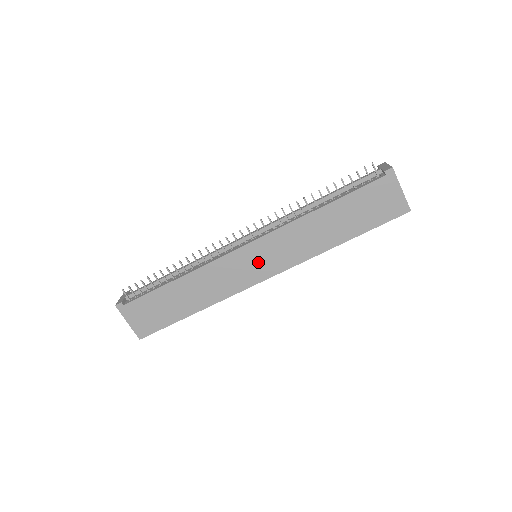
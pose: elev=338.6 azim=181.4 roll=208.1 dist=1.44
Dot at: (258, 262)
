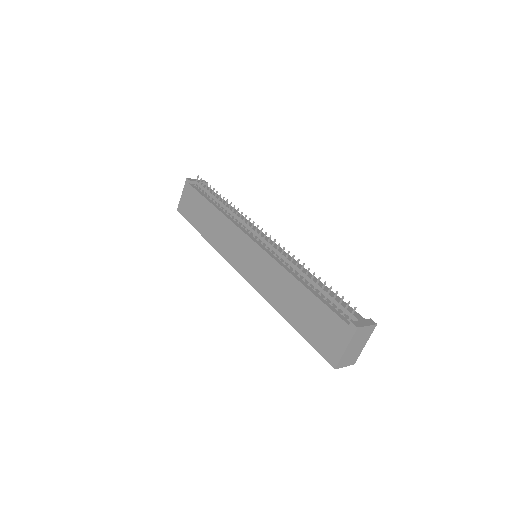
Dot at: (247, 258)
